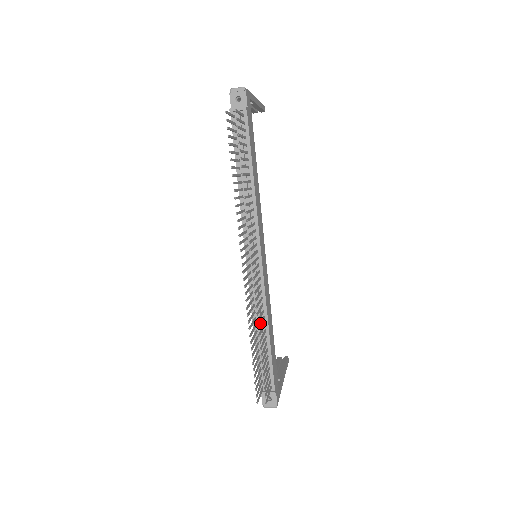
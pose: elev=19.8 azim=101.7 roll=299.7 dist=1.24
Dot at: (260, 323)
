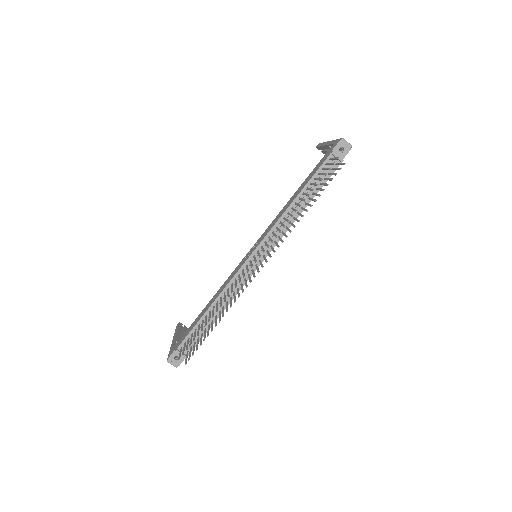
Dot at: occluded
